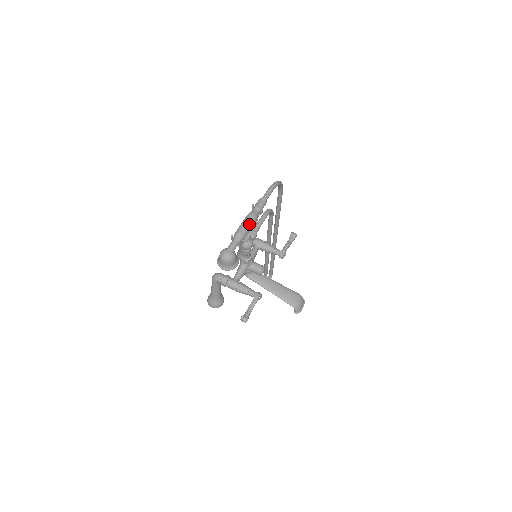
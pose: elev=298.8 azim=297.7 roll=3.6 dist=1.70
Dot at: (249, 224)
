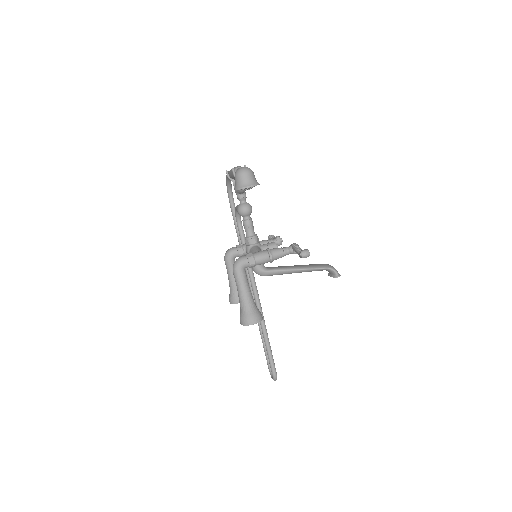
Dot at: occluded
